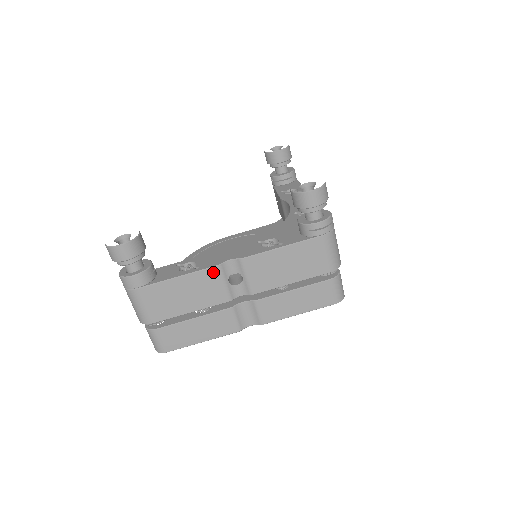
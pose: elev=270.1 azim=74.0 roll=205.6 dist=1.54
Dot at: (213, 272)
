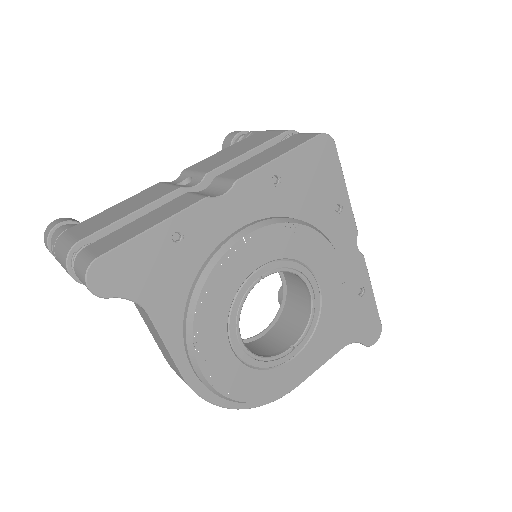
Dot at: (155, 187)
